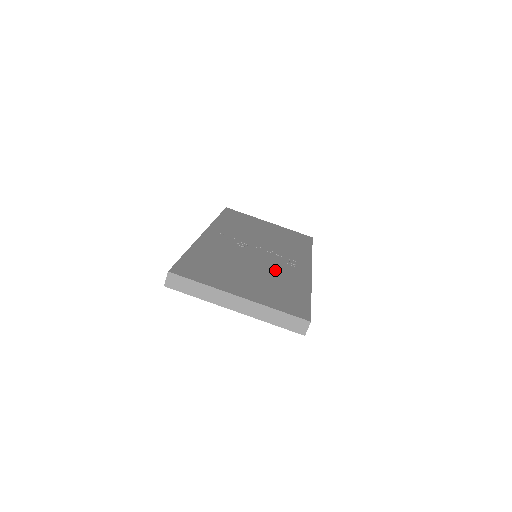
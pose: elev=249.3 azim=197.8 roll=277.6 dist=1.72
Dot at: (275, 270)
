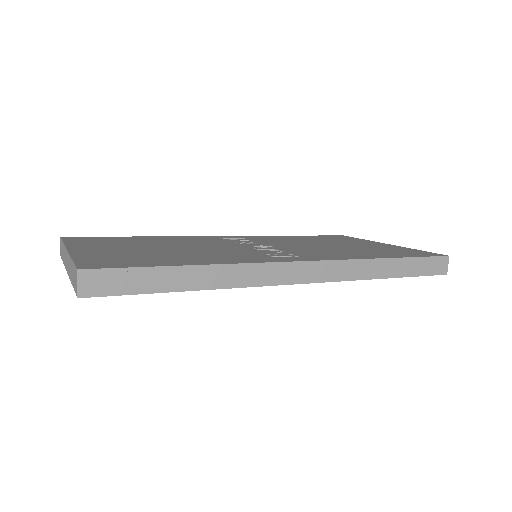
Dot at: (215, 252)
